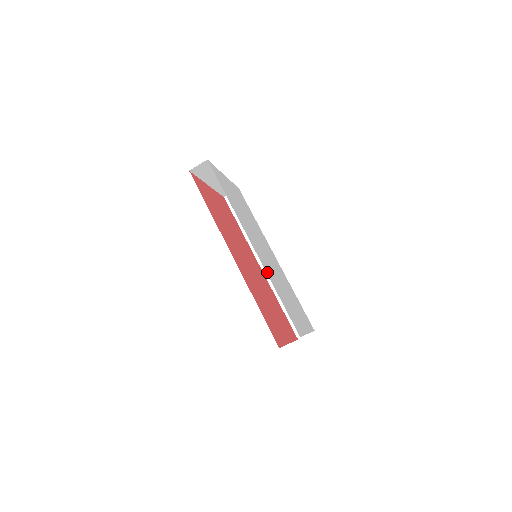
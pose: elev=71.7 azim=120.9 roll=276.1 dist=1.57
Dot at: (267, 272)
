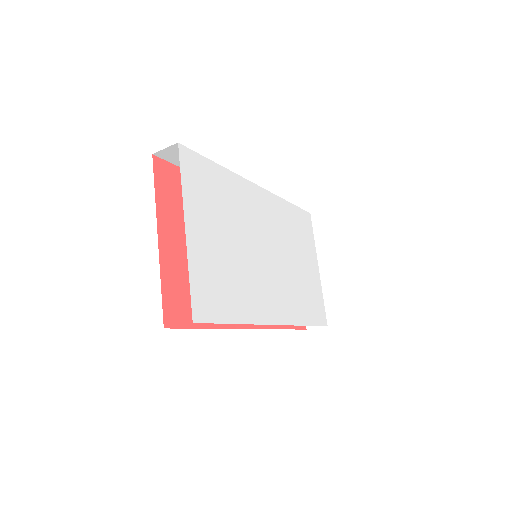
Dot at: (294, 319)
